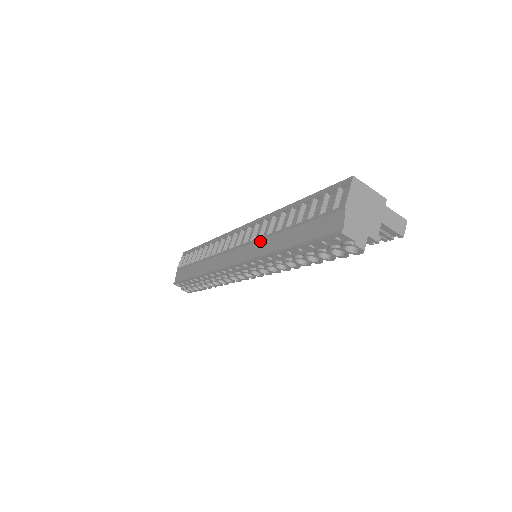
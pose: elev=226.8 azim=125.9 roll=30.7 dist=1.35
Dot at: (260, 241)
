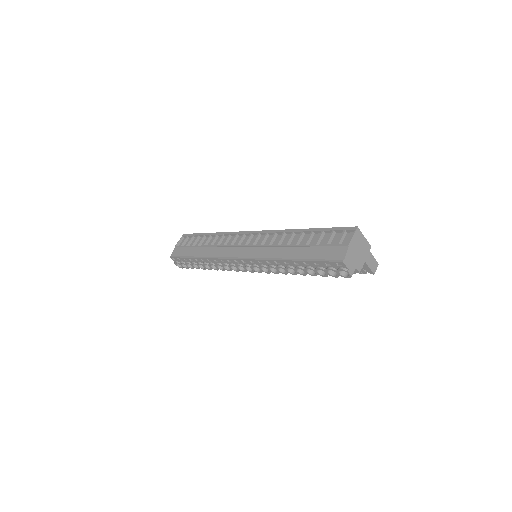
Dot at: (270, 248)
